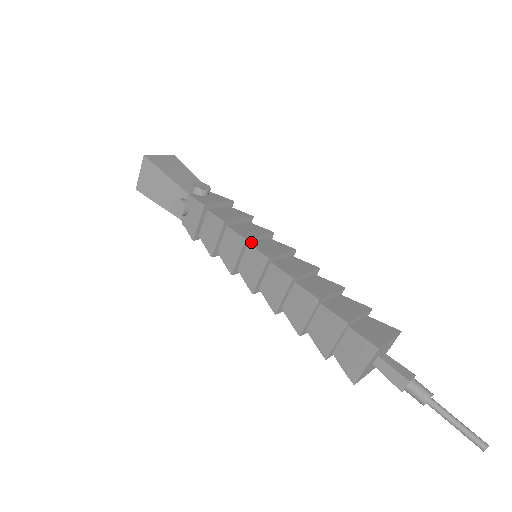
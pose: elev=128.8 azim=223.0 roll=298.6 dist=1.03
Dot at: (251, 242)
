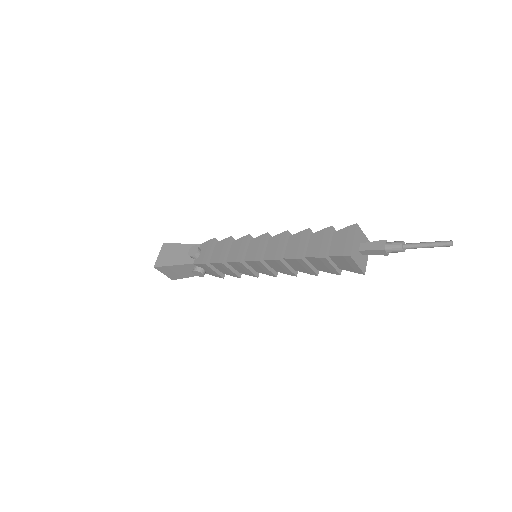
Dot at: occluded
